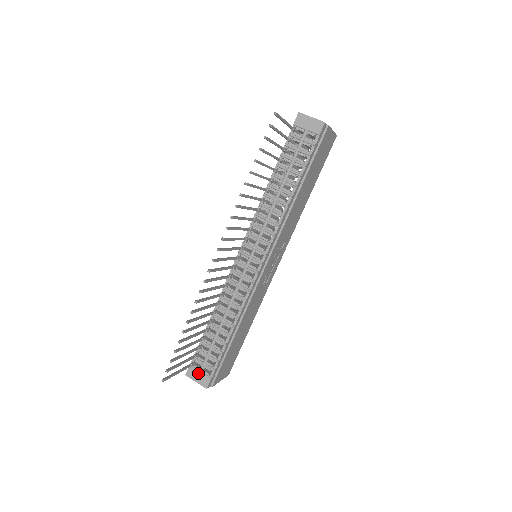
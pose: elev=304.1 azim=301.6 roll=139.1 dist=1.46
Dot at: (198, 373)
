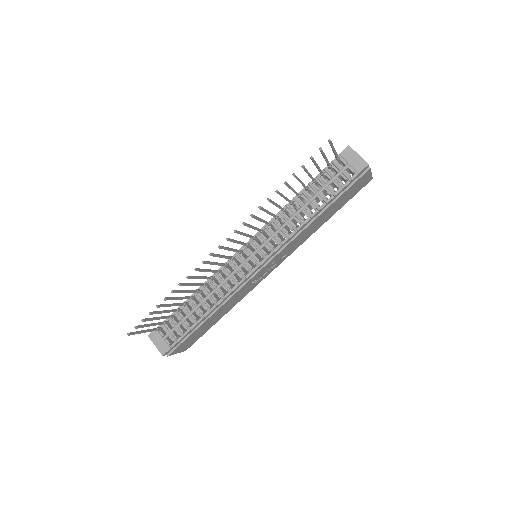
Dot at: (160, 339)
